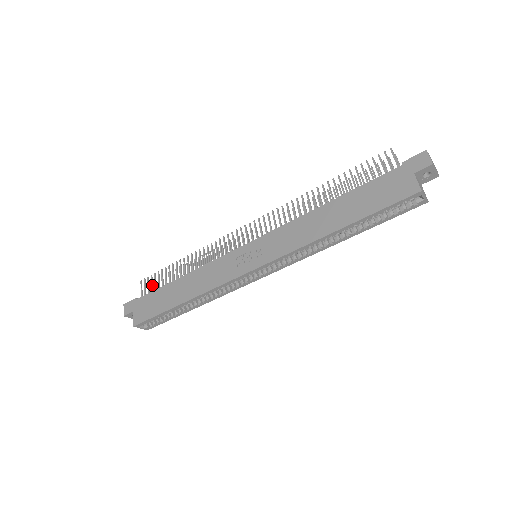
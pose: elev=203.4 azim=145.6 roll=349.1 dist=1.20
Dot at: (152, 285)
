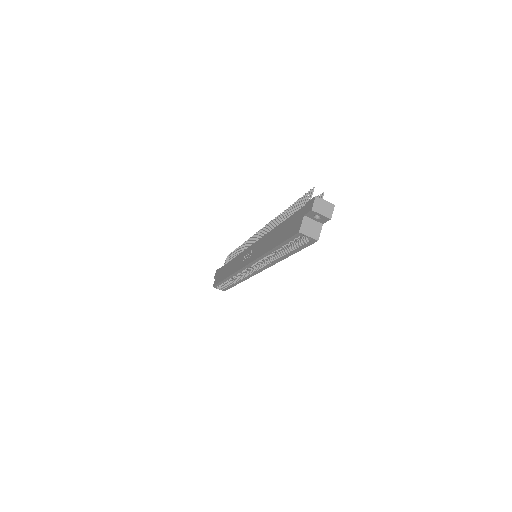
Dot at: (228, 261)
